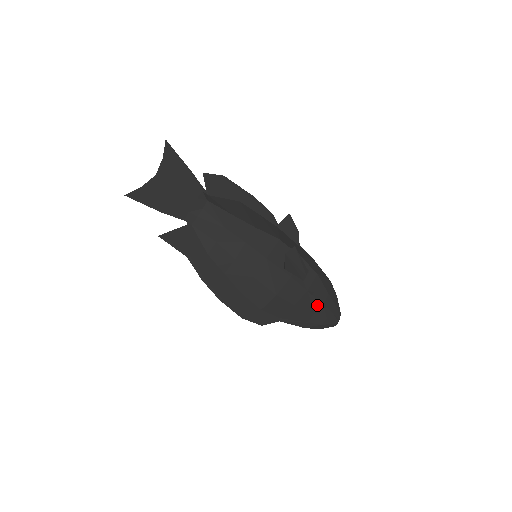
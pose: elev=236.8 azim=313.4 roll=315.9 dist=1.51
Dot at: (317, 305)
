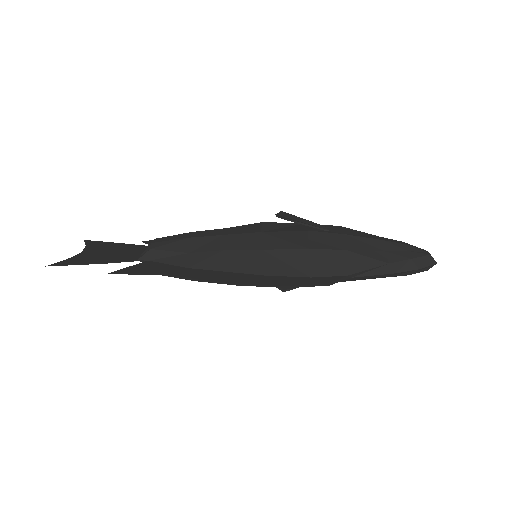
Dot at: (376, 243)
